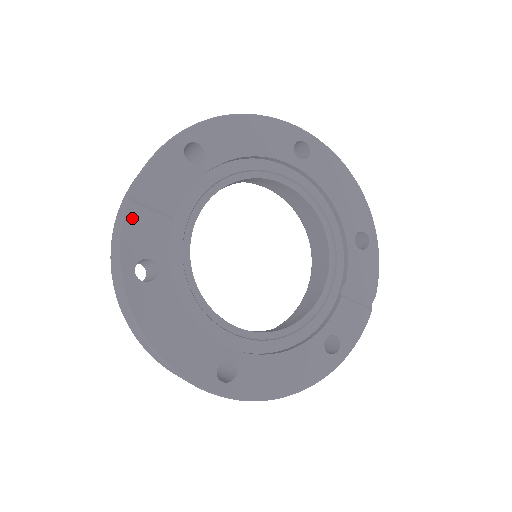
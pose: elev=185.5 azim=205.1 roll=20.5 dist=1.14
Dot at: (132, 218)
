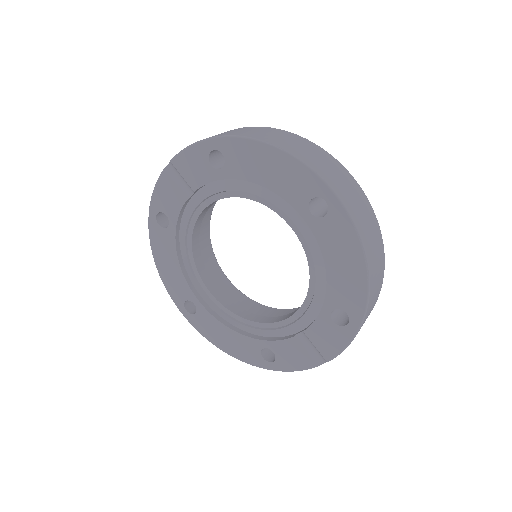
Dot at: (163, 183)
